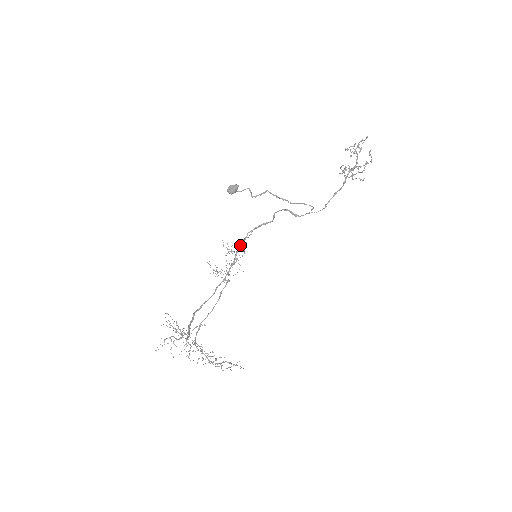
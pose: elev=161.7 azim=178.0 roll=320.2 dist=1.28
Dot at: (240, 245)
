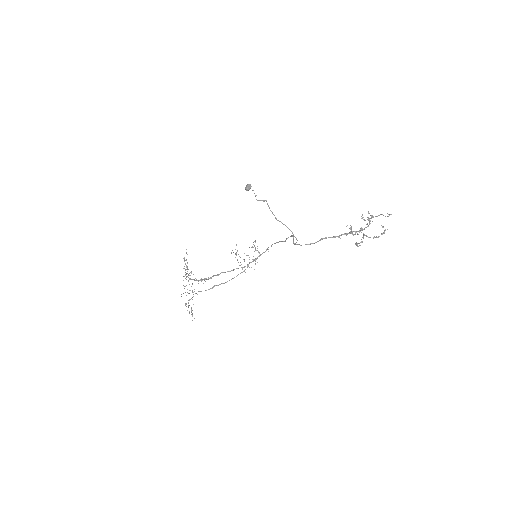
Dot at: (265, 251)
